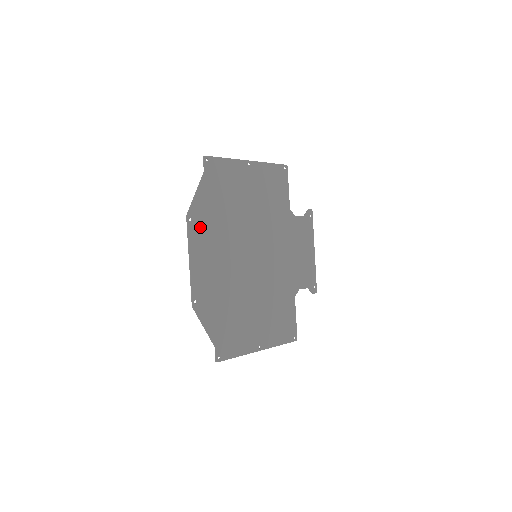
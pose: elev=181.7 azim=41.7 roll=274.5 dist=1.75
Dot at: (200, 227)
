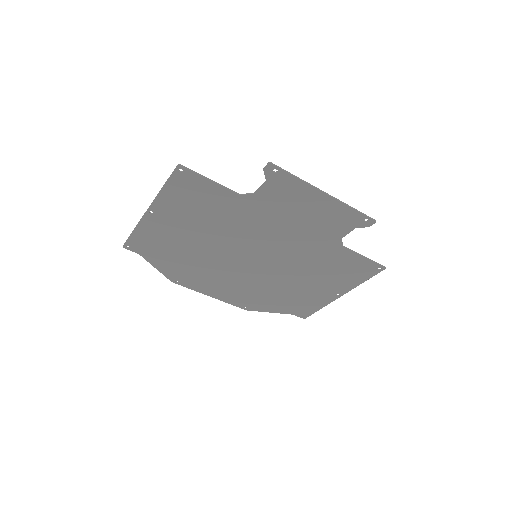
Dot at: (188, 279)
